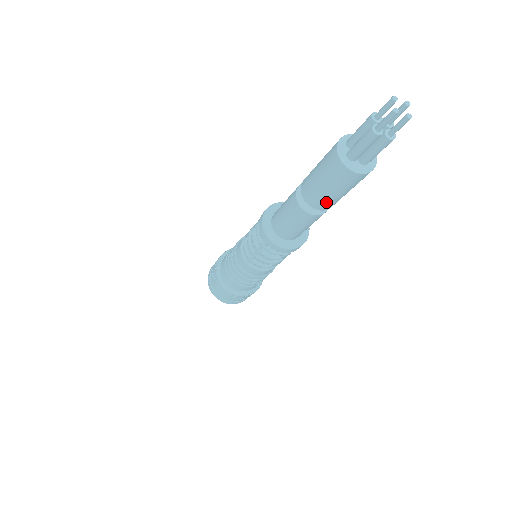
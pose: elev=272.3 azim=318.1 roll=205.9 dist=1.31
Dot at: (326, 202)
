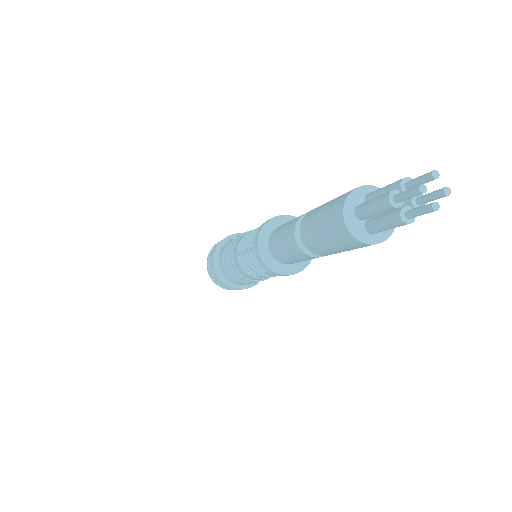
Dot at: (315, 245)
